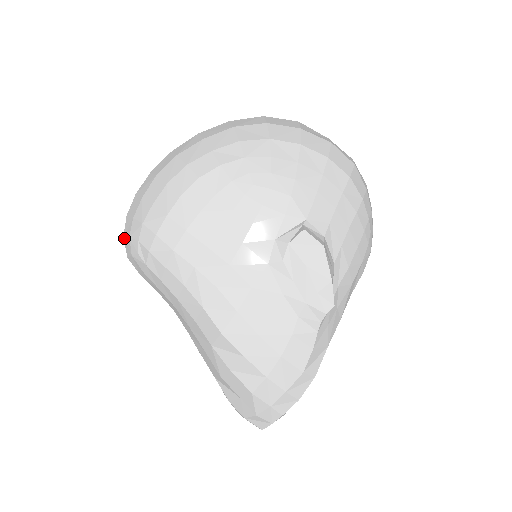
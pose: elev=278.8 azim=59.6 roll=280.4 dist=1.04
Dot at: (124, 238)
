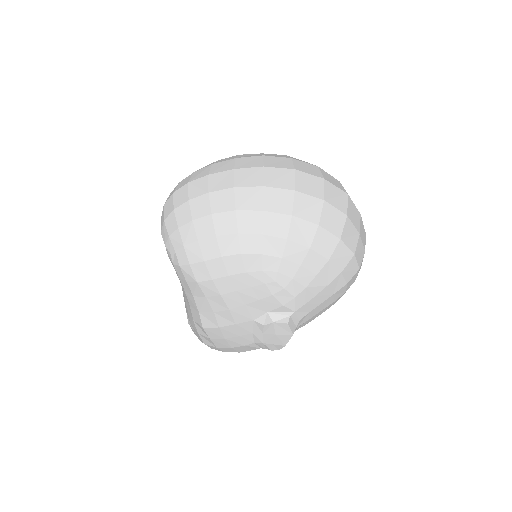
Dot at: (164, 224)
